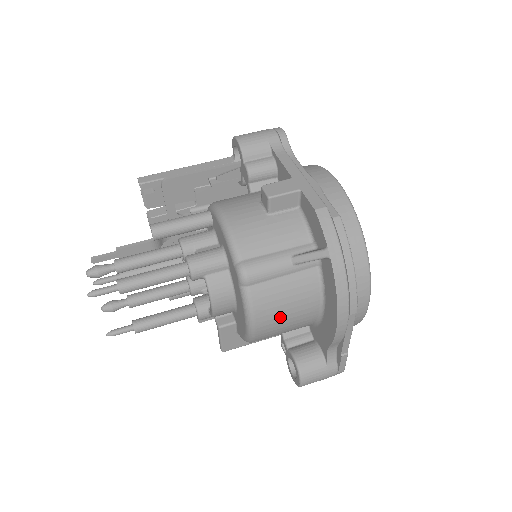
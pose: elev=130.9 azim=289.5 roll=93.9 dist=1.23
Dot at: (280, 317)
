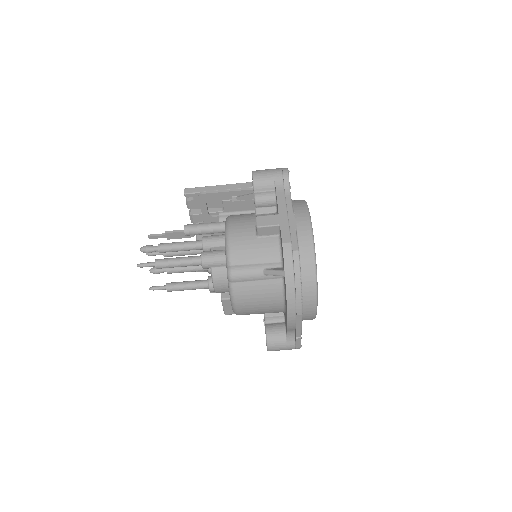
Dot at: (254, 305)
